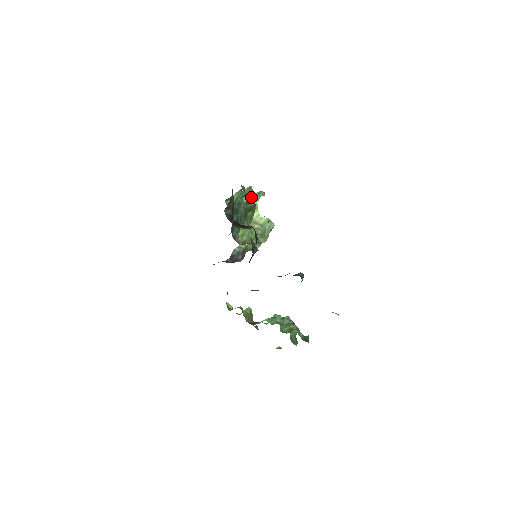
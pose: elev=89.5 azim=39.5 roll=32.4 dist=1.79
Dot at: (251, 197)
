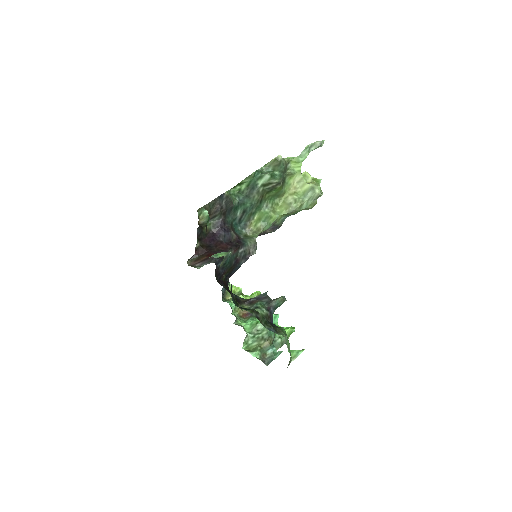
Dot at: (269, 178)
